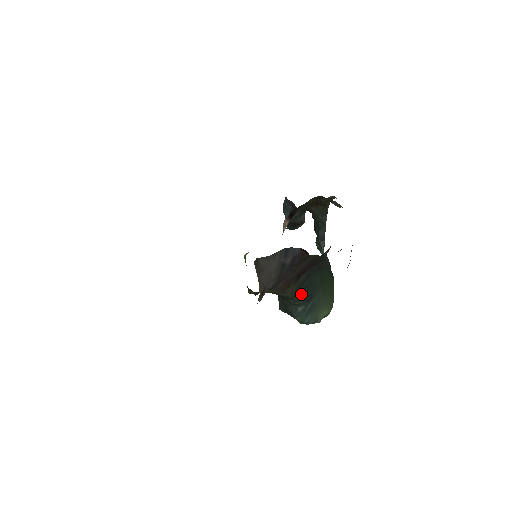
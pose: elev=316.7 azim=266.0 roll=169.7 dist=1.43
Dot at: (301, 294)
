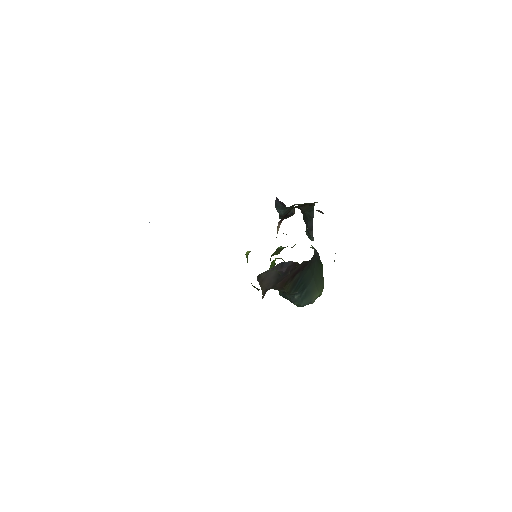
Dot at: (296, 287)
